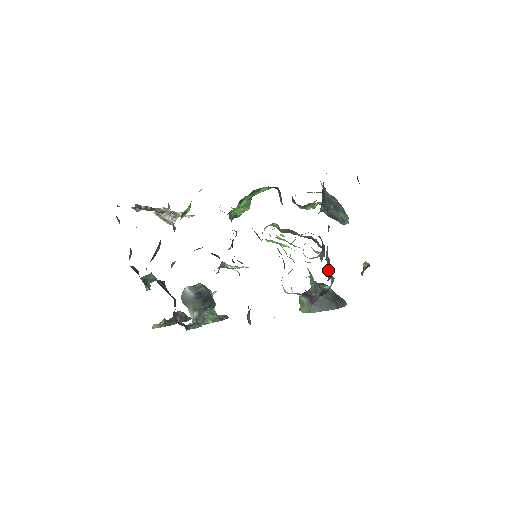
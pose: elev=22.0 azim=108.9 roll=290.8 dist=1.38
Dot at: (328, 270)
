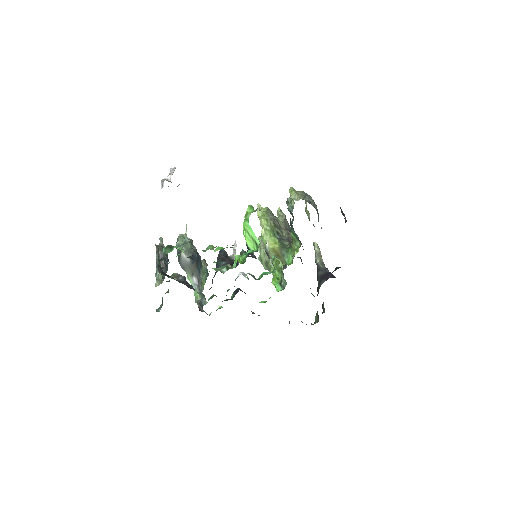
Dot at: occluded
